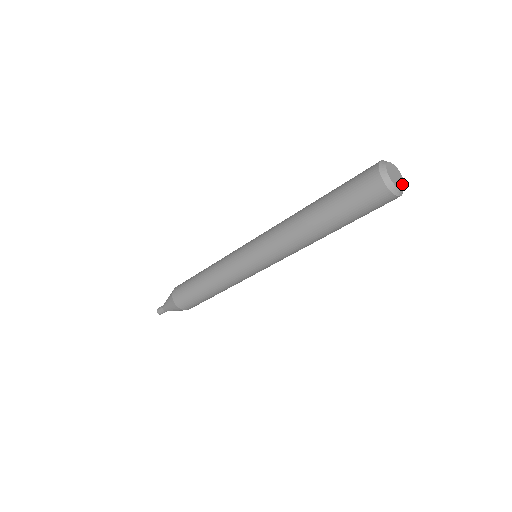
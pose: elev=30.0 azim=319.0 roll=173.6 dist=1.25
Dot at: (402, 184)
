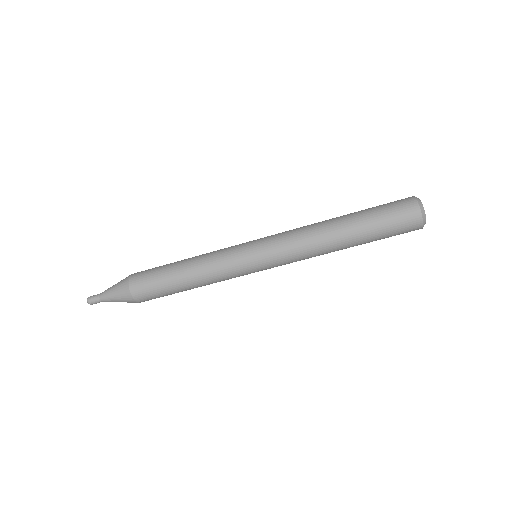
Dot at: (425, 217)
